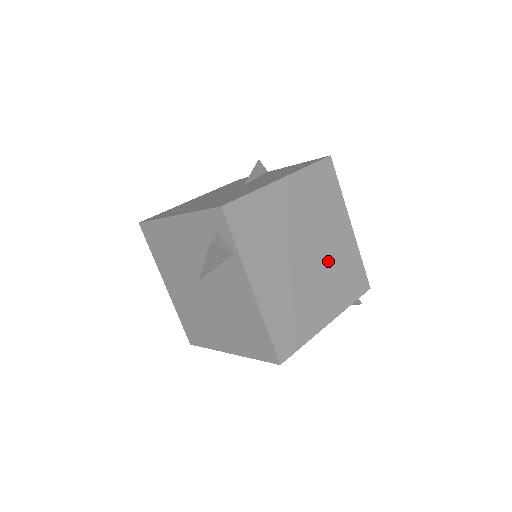
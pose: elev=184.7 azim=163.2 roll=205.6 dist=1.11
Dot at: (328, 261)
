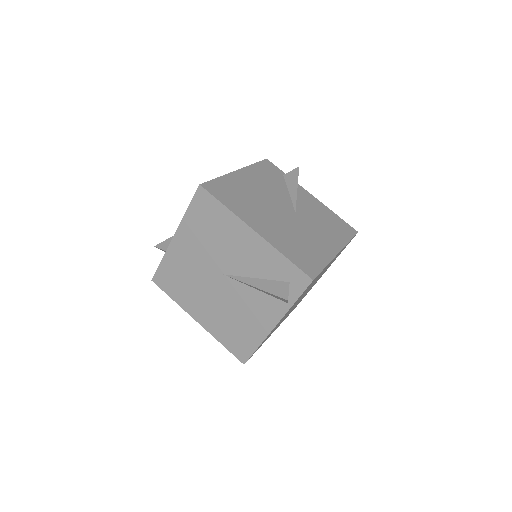
Dot at: occluded
